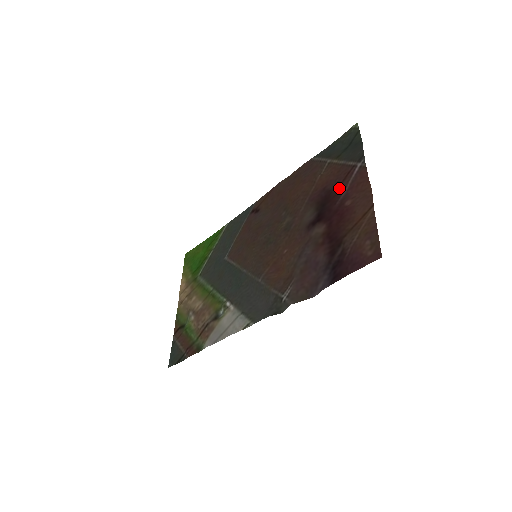
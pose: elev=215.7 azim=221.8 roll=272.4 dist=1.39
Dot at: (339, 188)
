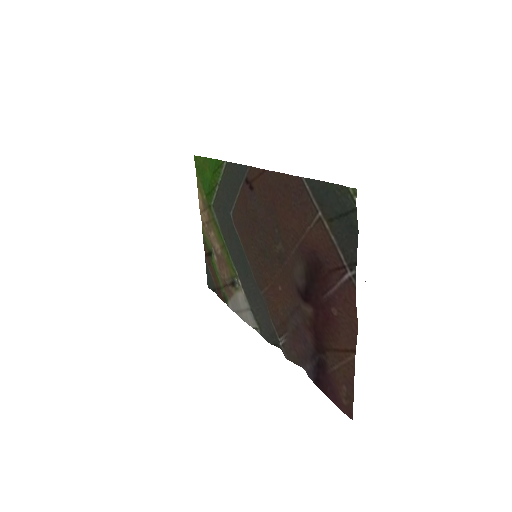
Dot at: (328, 275)
